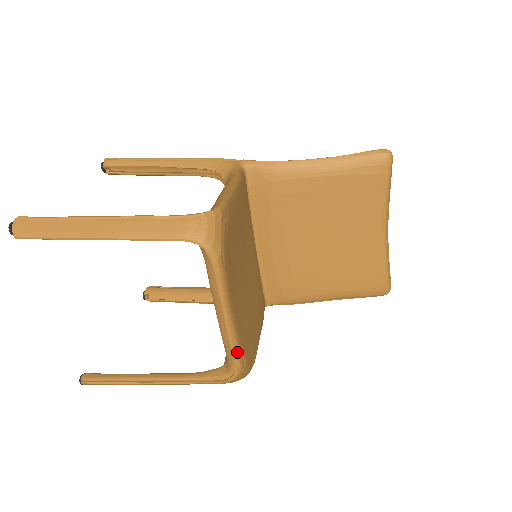
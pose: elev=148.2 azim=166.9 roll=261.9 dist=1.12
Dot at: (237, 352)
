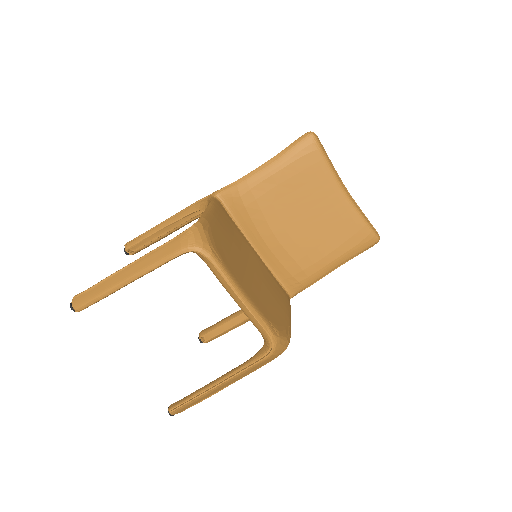
Dot at: (264, 324)
